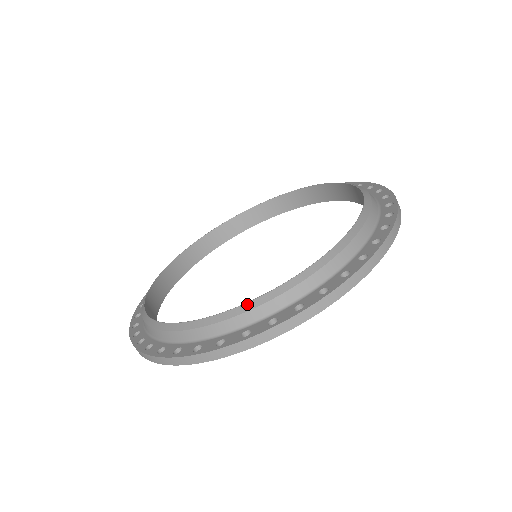
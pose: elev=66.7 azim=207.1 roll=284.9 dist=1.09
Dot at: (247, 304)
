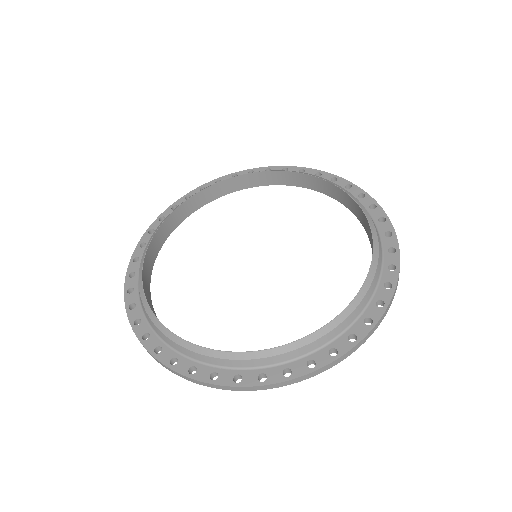
Dot at: (171, 333)
